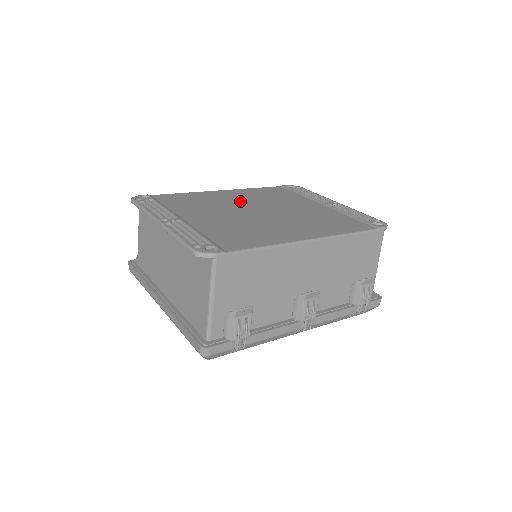
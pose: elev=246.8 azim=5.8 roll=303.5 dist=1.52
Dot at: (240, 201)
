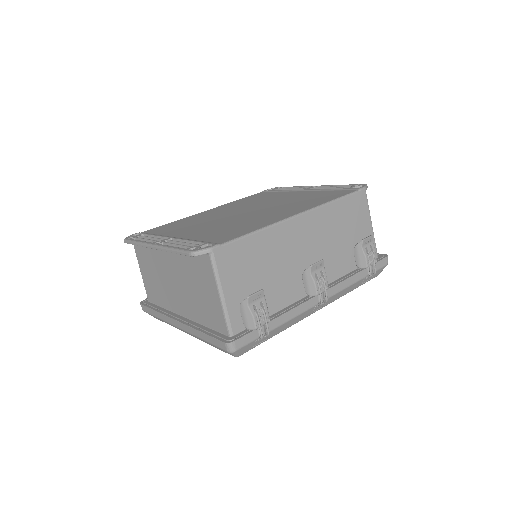
Dot at: (225, 212)
